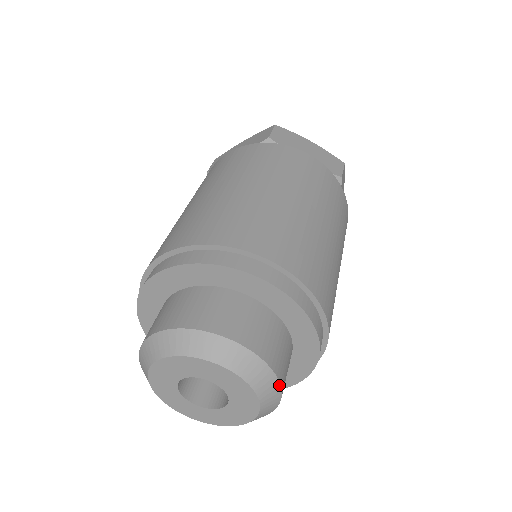
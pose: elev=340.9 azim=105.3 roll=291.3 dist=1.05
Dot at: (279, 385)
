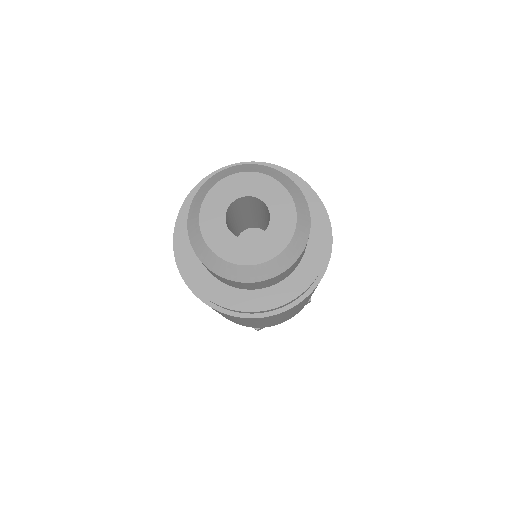
Dot at: (309, 214)
